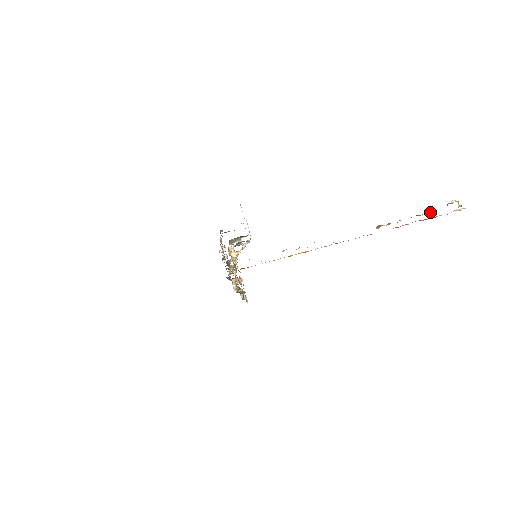
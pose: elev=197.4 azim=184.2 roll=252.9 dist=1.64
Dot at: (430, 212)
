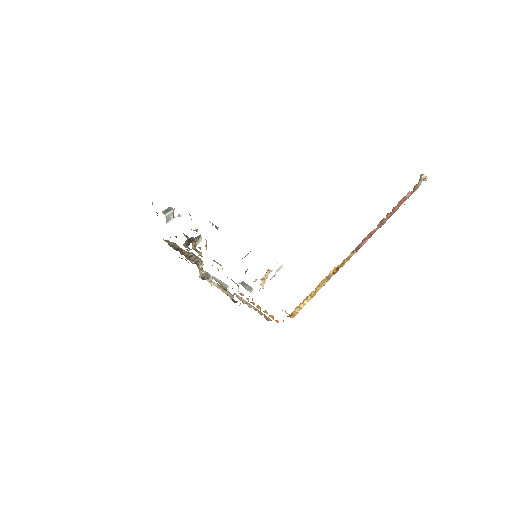
Dot at: (410, 192)
